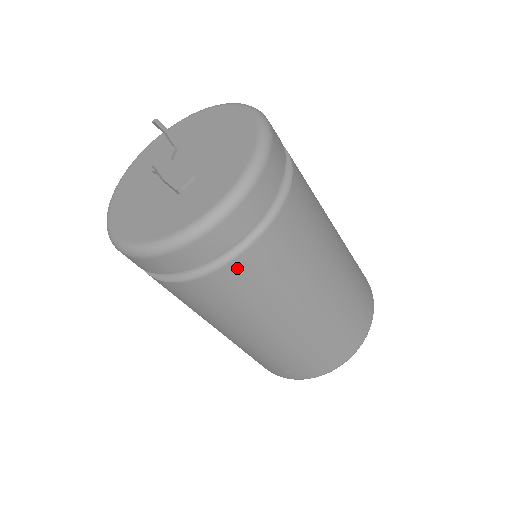
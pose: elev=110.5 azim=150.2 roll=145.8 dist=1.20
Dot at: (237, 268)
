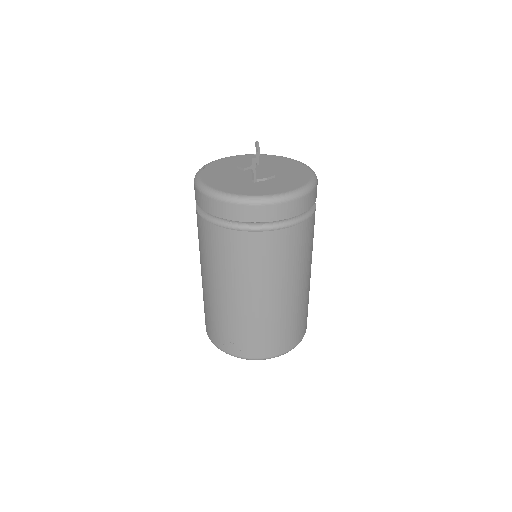
Dot at: (262, 237)
